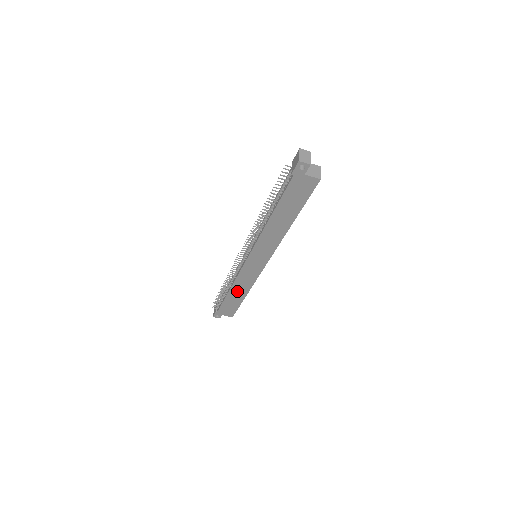
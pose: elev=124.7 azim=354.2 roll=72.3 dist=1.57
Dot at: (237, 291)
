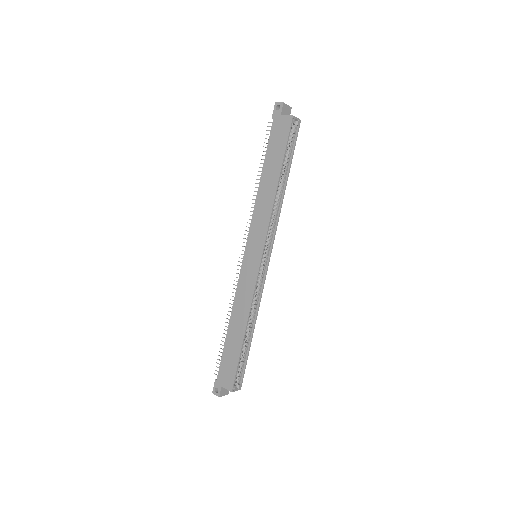
Dot at: (236, 323)
